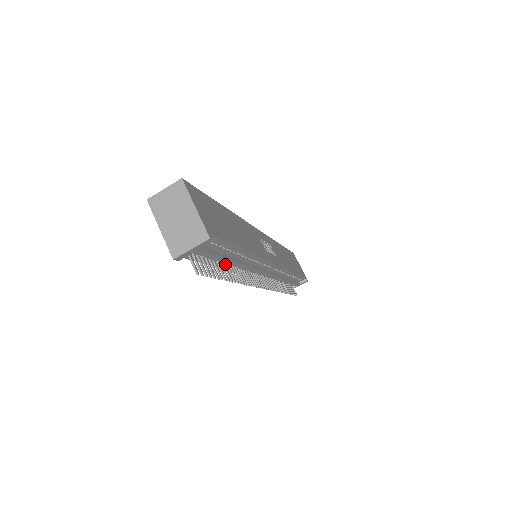
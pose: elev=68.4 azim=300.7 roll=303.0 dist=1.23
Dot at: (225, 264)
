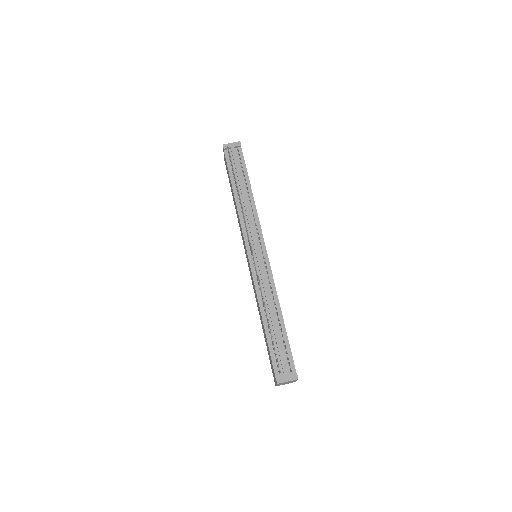
Dot at: occluded
